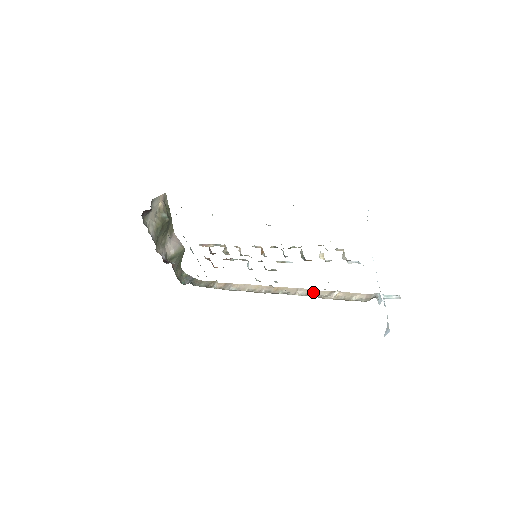
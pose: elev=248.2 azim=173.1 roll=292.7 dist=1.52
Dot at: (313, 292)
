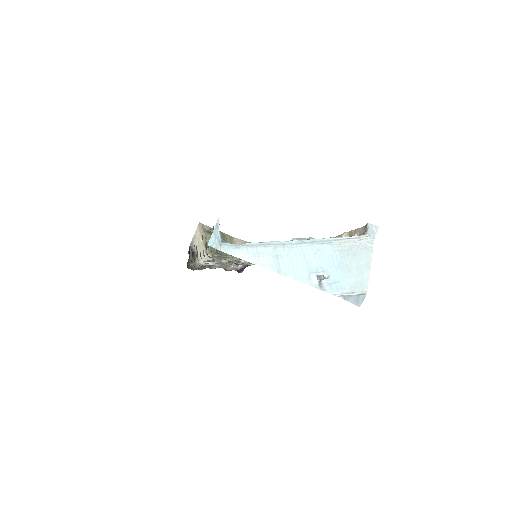
Dot at: occluded
